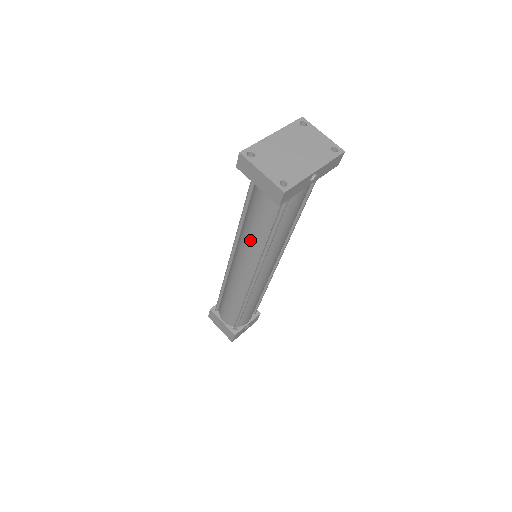
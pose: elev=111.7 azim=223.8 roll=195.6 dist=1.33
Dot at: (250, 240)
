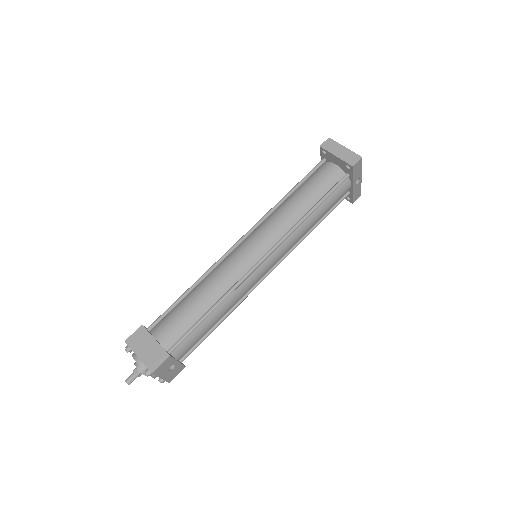
Dot at: (284, 216)
